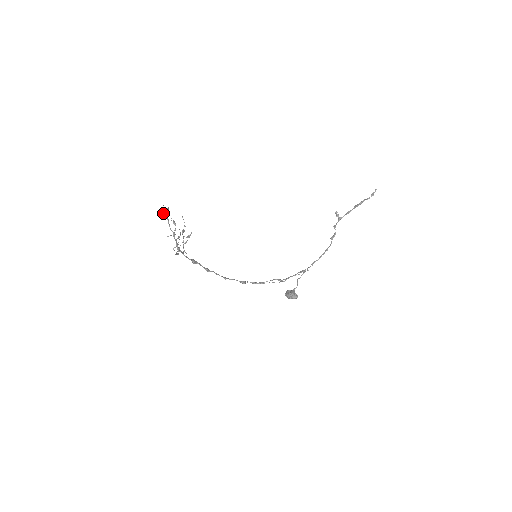
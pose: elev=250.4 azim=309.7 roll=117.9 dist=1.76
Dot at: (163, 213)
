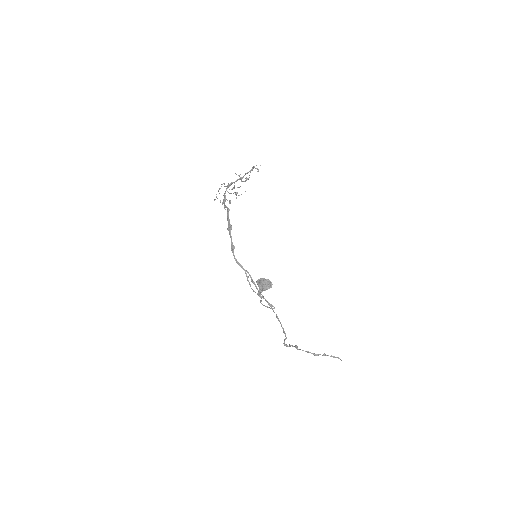
Dot at: occluded
